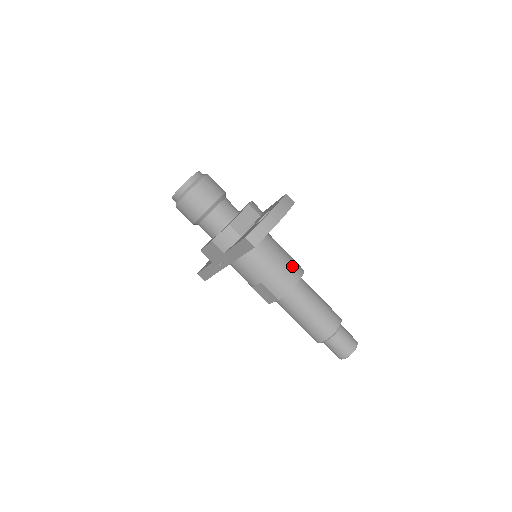
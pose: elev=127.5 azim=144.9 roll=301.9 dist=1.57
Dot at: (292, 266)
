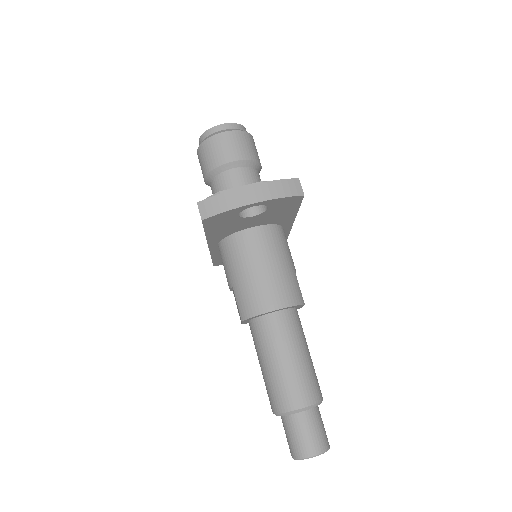
Dot at: (280, 287)
